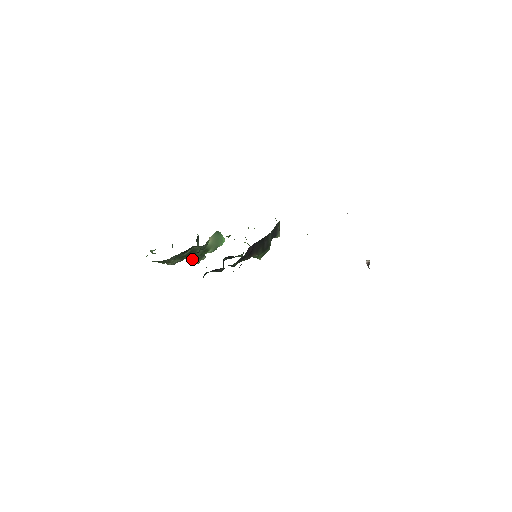
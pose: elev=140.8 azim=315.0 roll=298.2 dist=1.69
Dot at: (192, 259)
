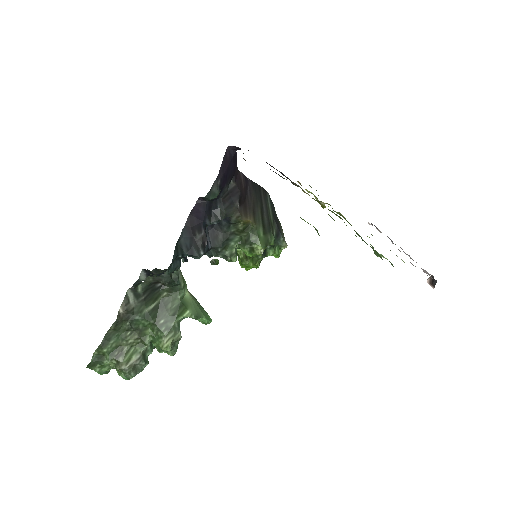
Dot at: (159, 336)
